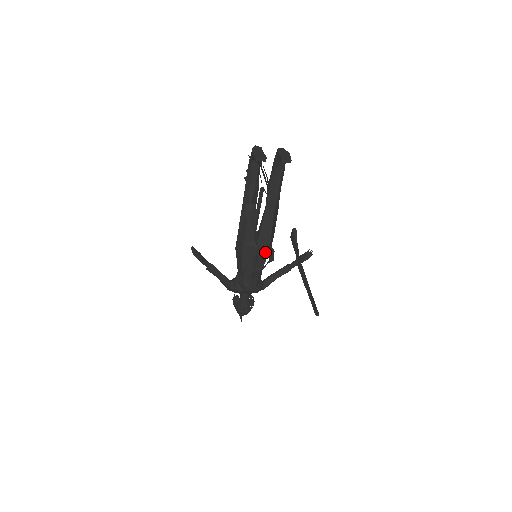
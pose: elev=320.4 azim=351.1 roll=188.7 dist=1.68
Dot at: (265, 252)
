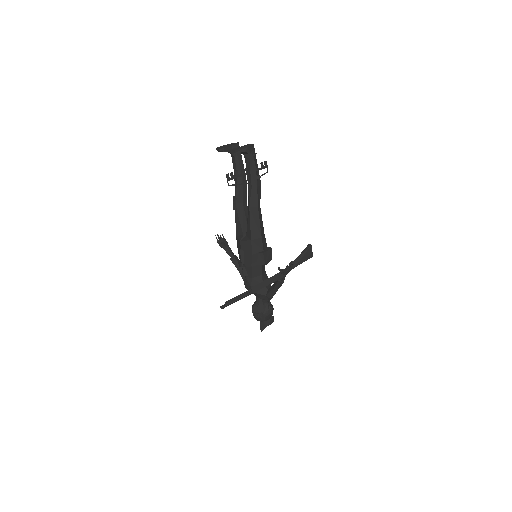
Dot at: (249, 249)
